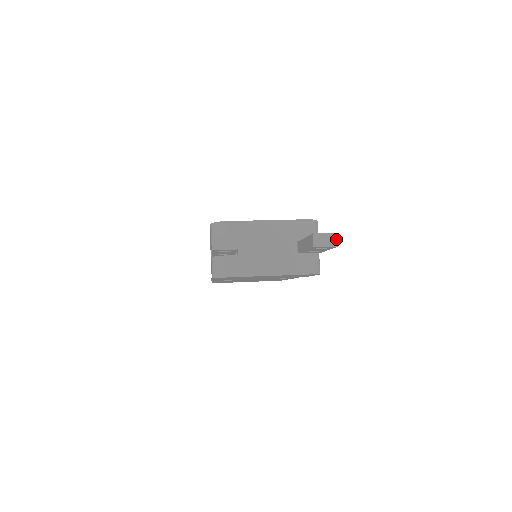
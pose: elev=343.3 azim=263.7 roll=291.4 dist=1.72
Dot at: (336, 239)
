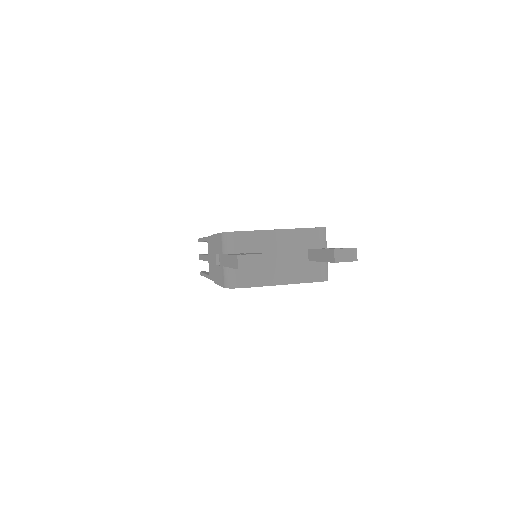
Dot at: (355, 254)
